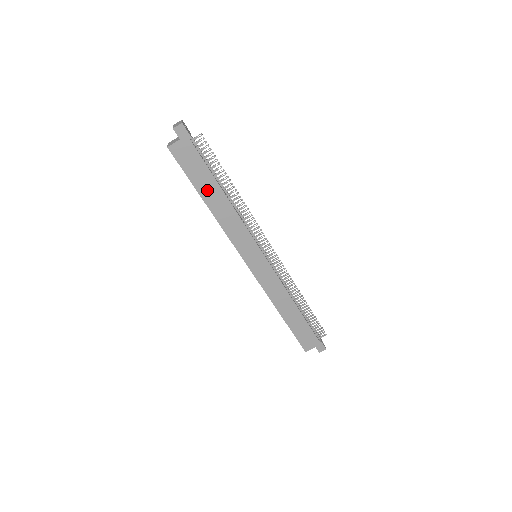
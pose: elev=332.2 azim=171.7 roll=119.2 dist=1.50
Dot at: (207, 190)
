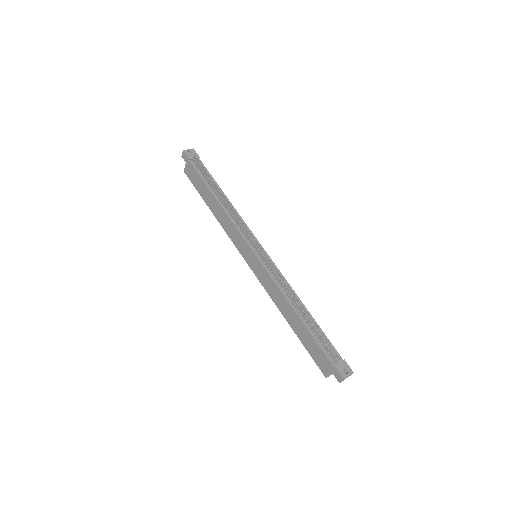
Dot at: (208, 198)
